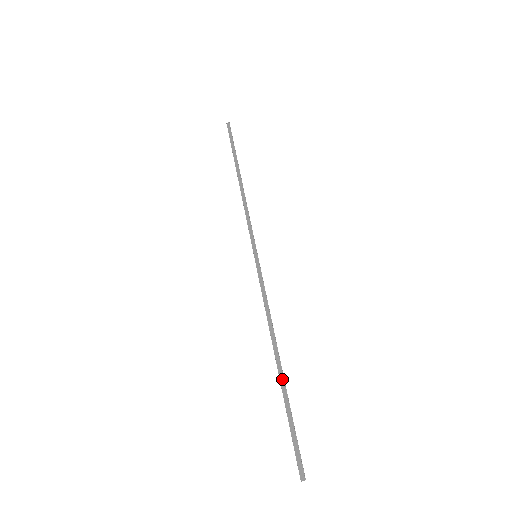
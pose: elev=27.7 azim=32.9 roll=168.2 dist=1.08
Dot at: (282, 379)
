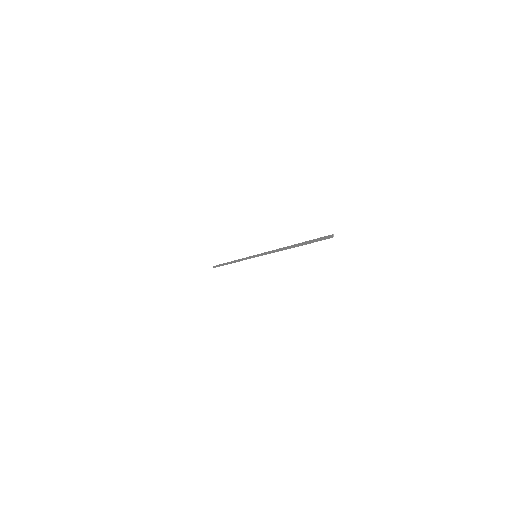
Dot at: (297, 244)
